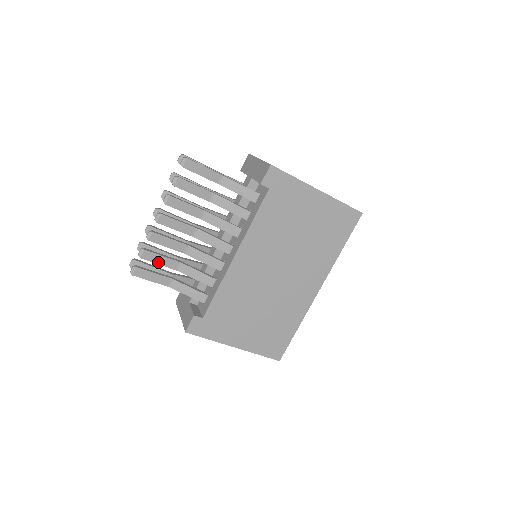
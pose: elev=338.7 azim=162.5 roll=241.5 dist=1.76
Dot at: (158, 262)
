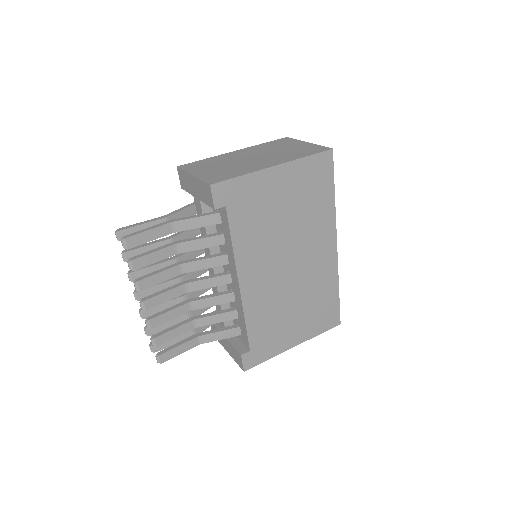
Dot at: (174, 336)
